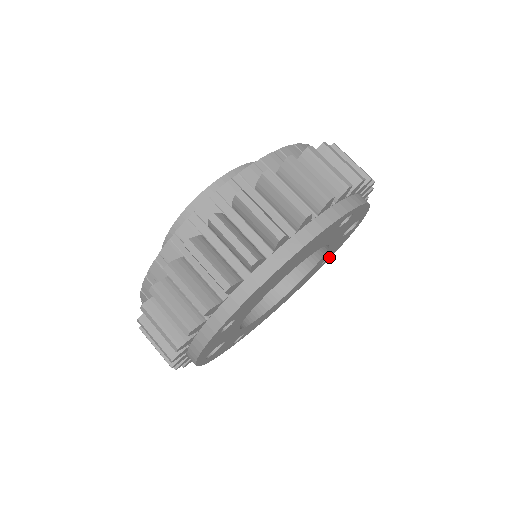
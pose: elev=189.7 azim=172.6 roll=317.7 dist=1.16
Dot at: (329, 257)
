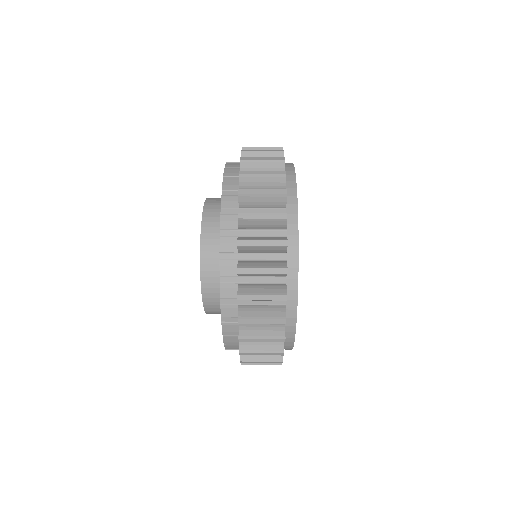
Dot at: occluded
